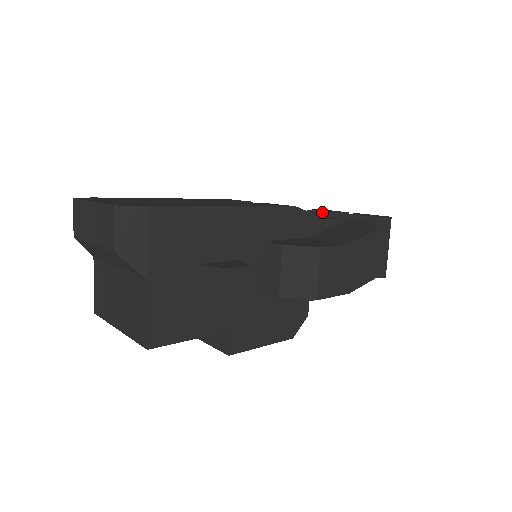
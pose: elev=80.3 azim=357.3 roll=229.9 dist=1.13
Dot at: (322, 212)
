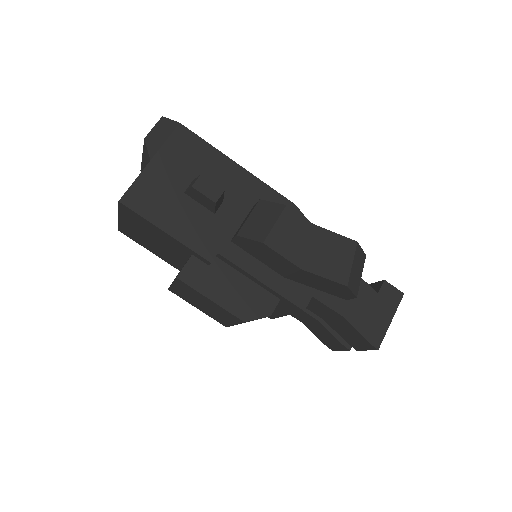
Dot at: occluded
